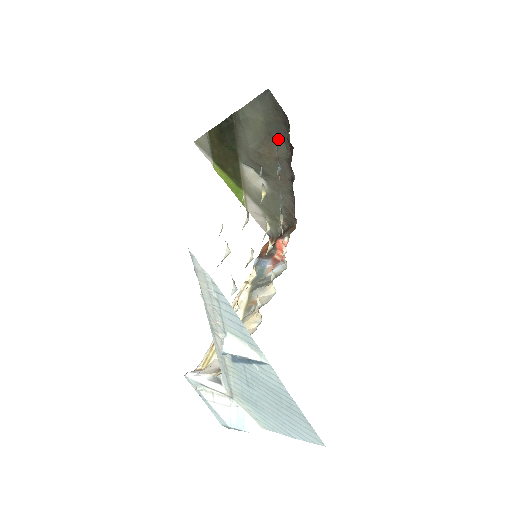
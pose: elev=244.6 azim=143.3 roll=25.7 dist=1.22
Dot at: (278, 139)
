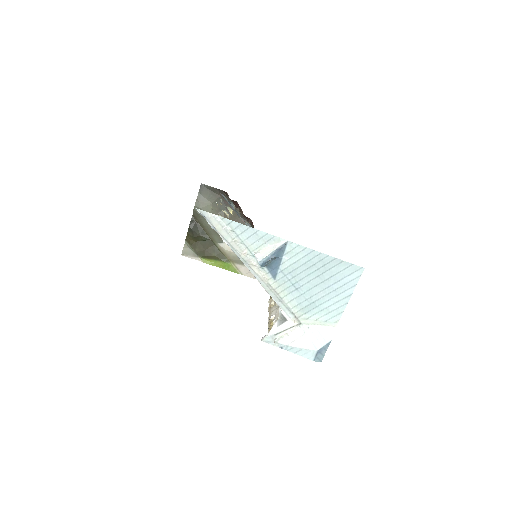
Dot at: (227, 209)
